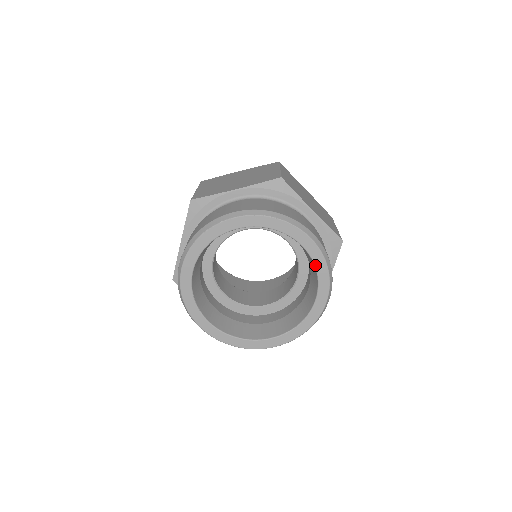
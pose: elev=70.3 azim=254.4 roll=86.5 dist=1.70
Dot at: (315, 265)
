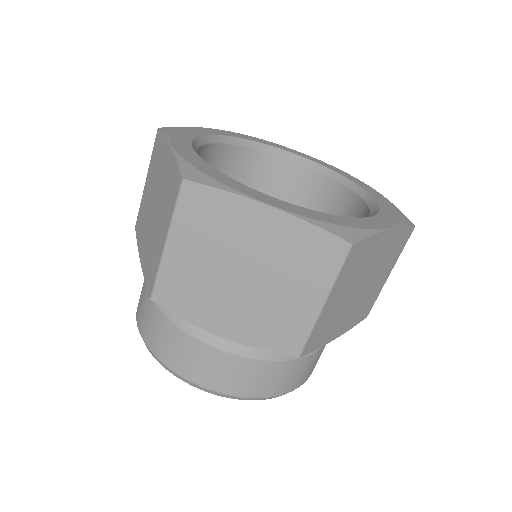
Dot at: occluded
